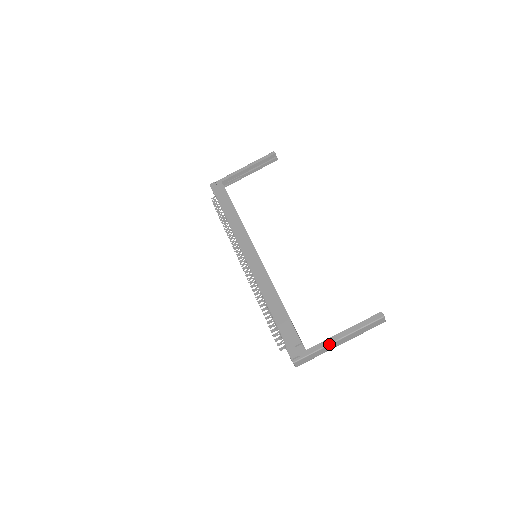
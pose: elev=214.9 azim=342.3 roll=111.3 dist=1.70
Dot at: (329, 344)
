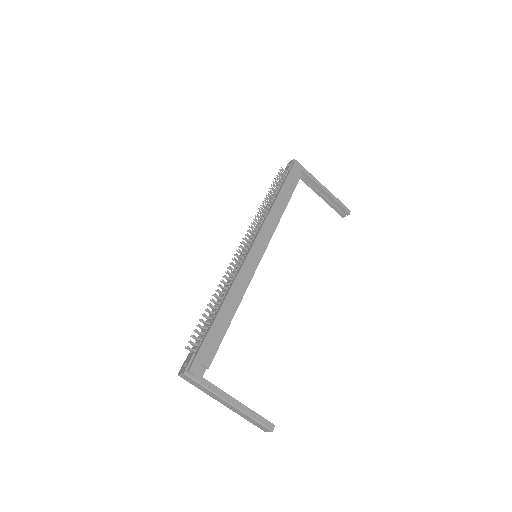
Dot at: (221, 397)
